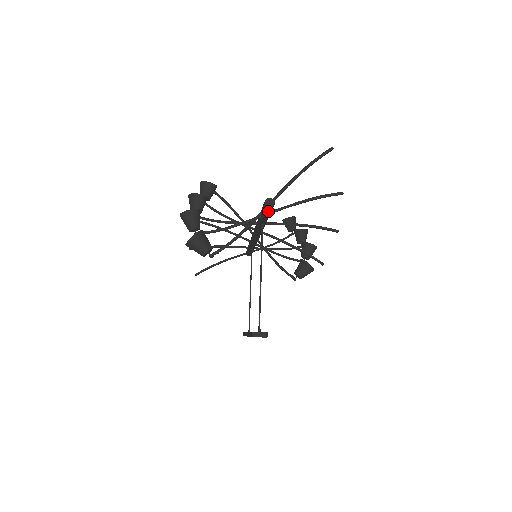
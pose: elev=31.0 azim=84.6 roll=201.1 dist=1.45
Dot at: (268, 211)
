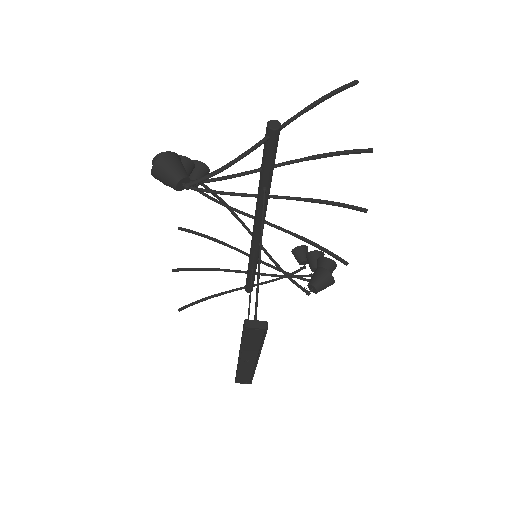
Dot at: (272, 144)
